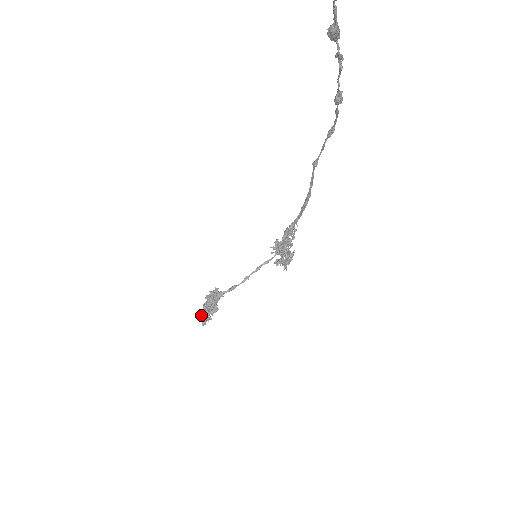
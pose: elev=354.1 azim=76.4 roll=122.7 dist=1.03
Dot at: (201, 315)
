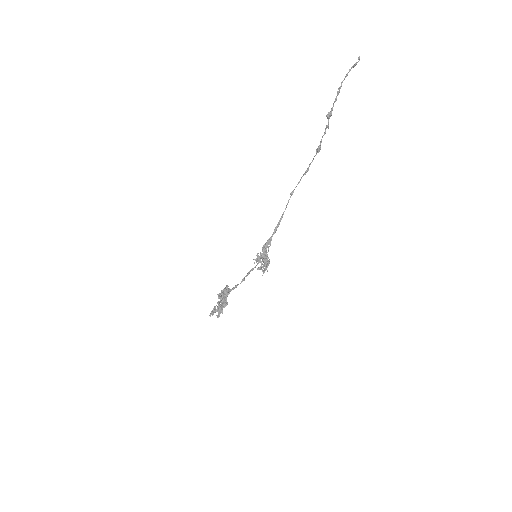
Dot at: (214, 311)
